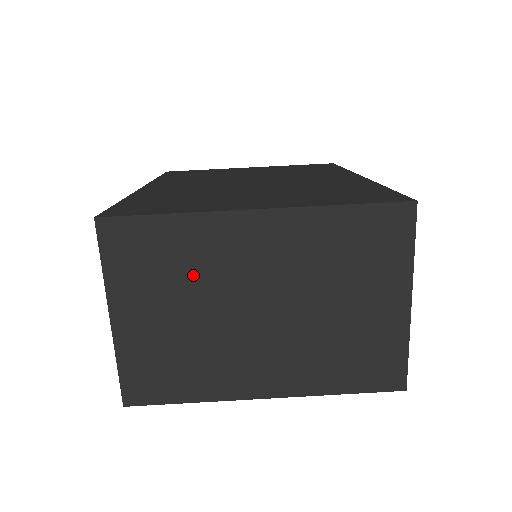
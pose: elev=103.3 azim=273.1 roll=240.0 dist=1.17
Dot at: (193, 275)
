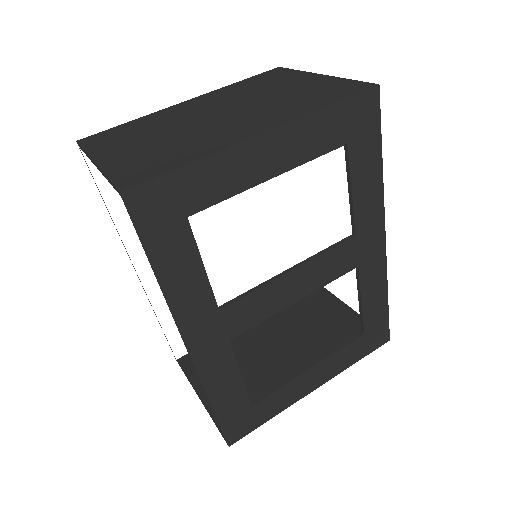
Dot at: (157, 127)
